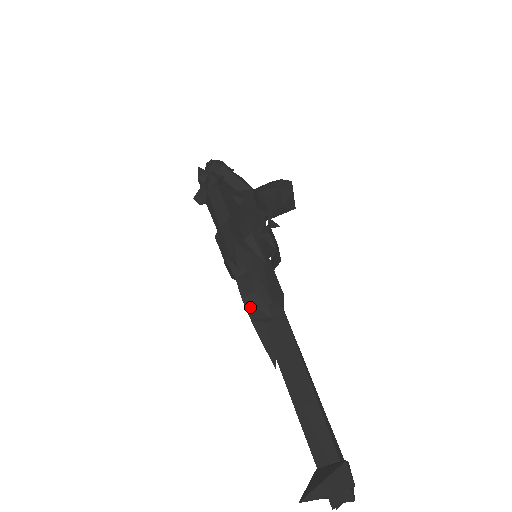
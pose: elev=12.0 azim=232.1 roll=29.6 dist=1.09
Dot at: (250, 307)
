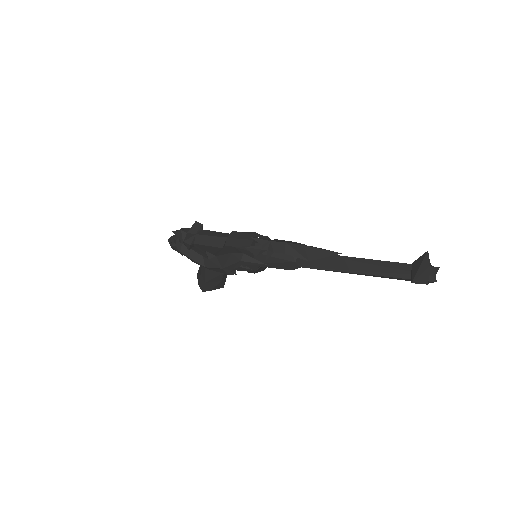
Dot at: (295, 244)
